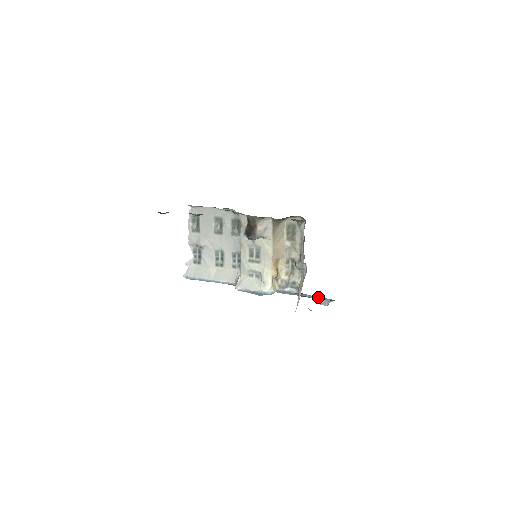
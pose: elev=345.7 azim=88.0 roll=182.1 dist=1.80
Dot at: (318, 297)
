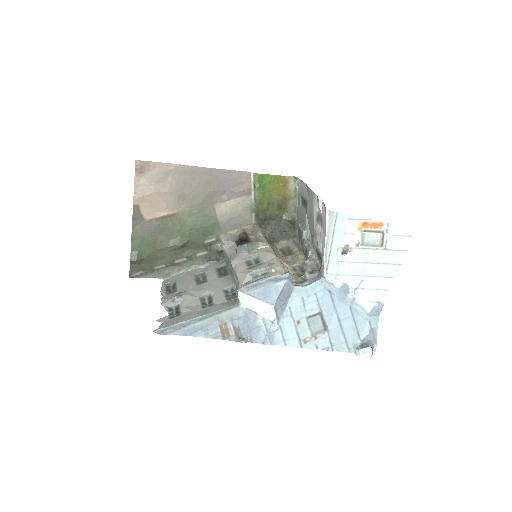
Dot at: (351, 313)
